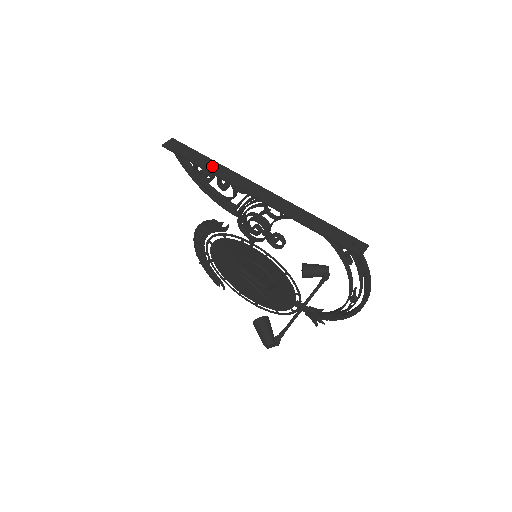
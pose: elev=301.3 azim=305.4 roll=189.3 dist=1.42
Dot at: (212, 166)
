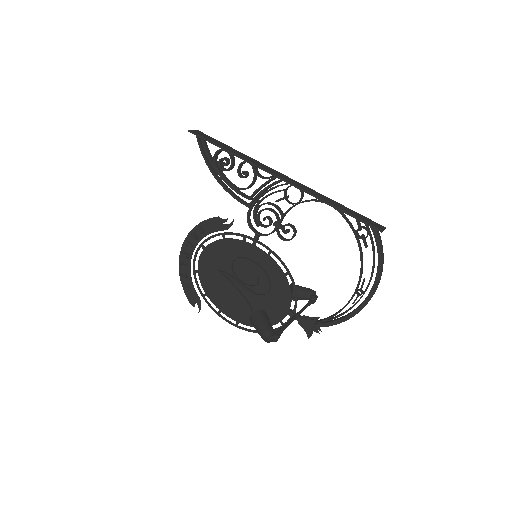
Dot at: (237, 152)
